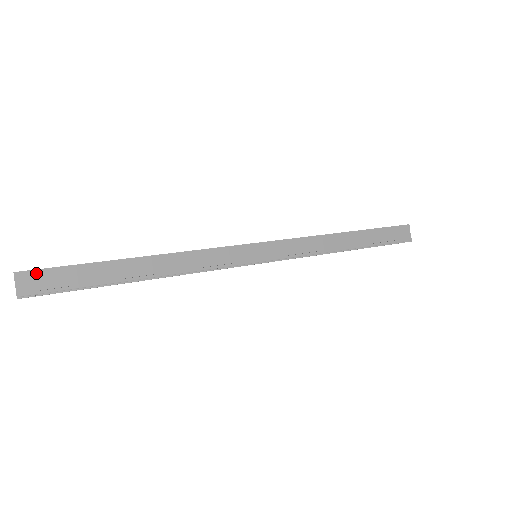
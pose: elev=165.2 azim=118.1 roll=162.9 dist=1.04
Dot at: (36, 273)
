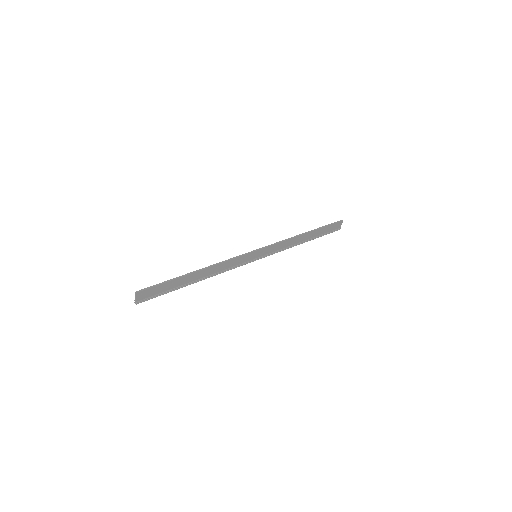
Dot at: (147, 291)
